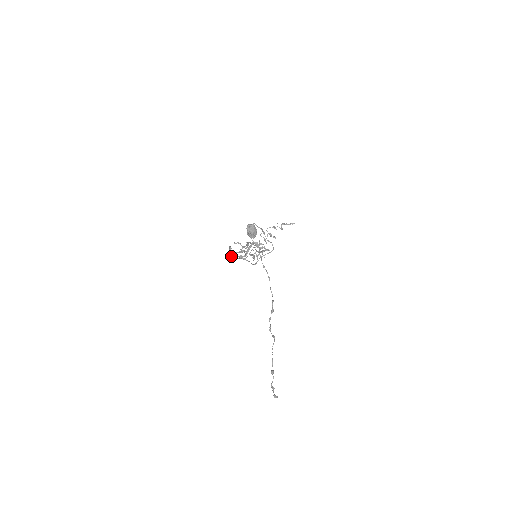
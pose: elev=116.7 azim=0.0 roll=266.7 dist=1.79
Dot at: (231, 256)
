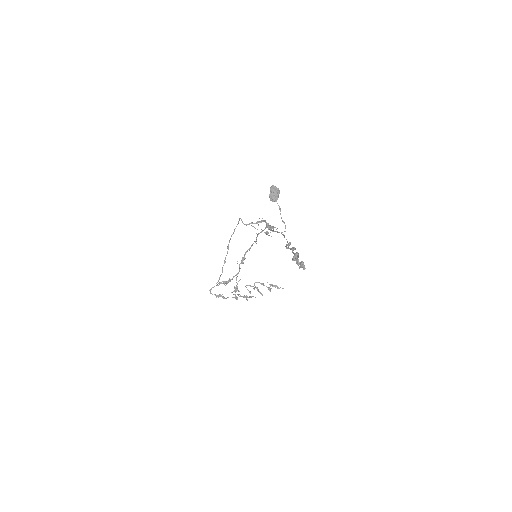
Dot at: (211, 288)
